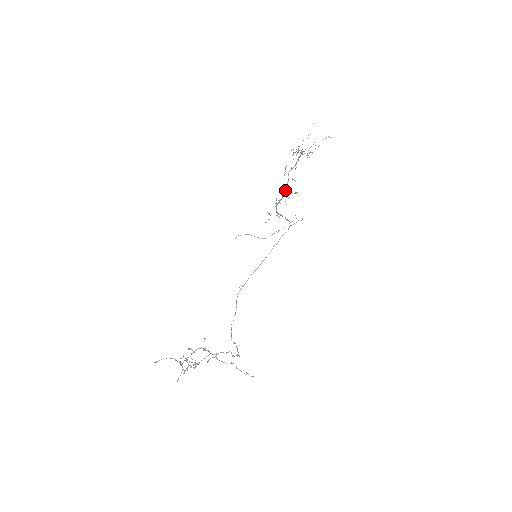
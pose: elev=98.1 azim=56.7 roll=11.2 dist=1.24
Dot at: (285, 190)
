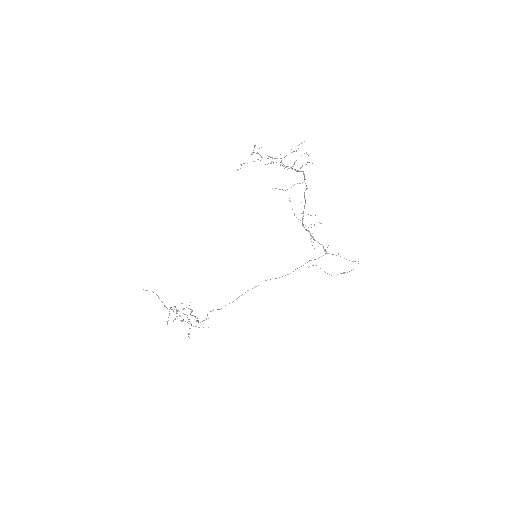
Dot at: occluded
